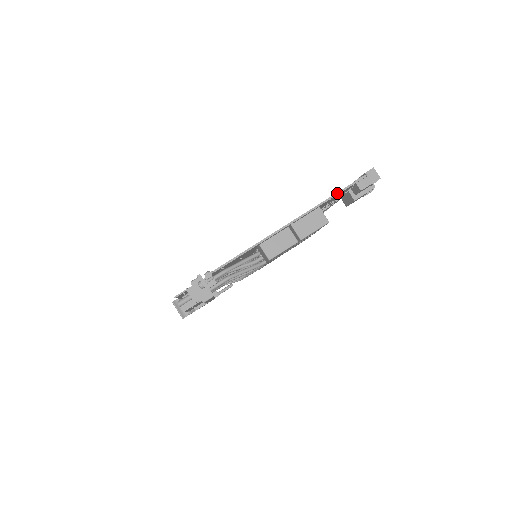
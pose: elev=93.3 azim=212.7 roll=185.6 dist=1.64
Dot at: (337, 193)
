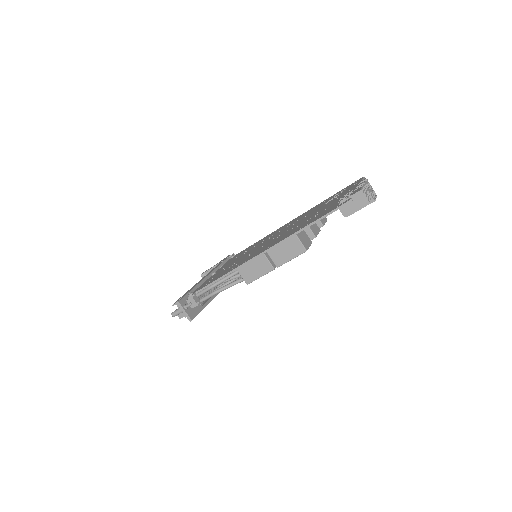
Dot at: (314, 222)
